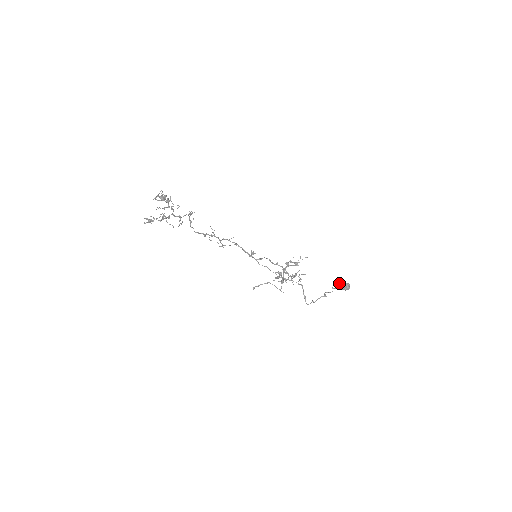
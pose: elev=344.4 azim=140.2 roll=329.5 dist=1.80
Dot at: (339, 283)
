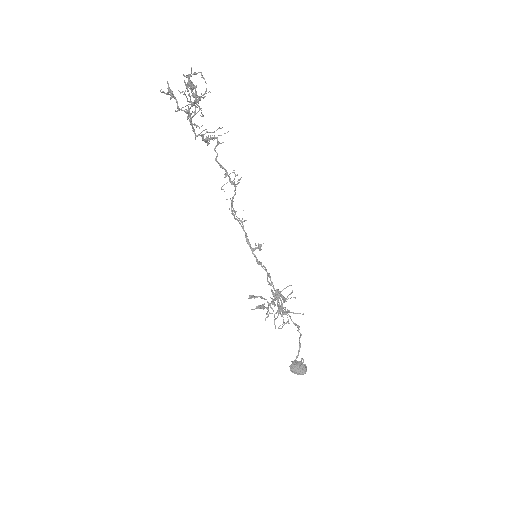
Dot at: occluded
